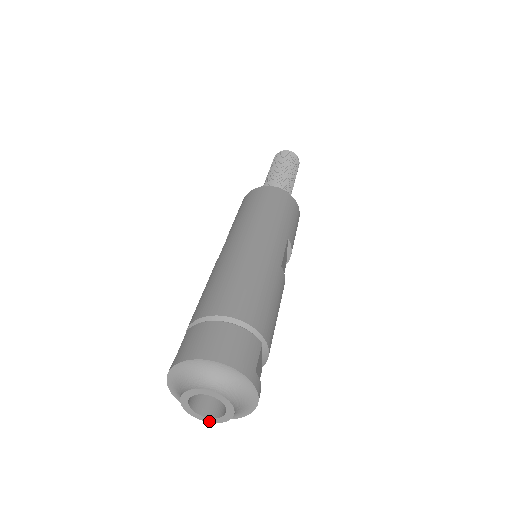
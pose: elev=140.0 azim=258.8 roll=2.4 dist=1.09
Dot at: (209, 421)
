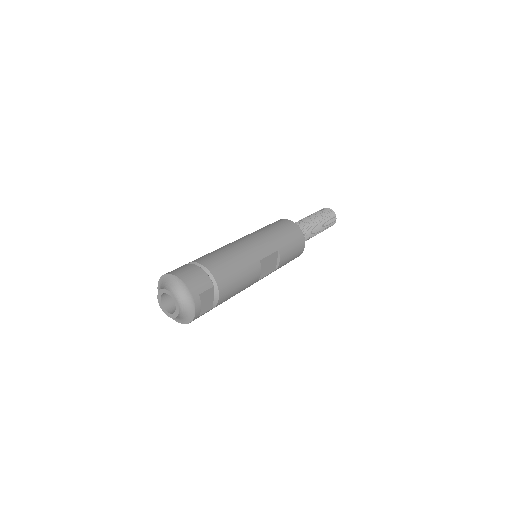
Dot at: (168, 315)
